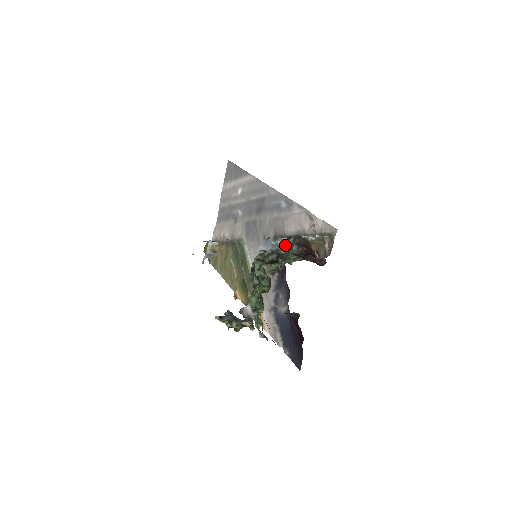
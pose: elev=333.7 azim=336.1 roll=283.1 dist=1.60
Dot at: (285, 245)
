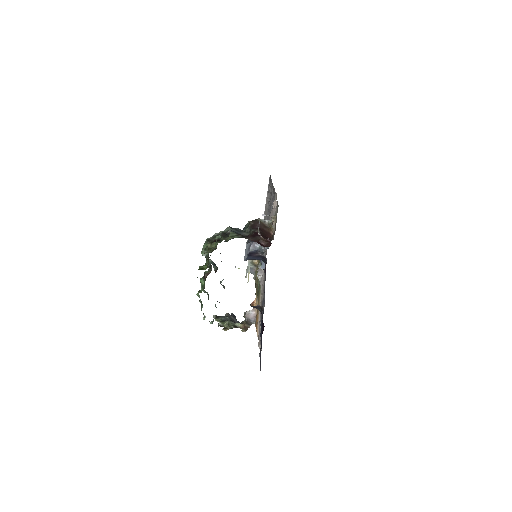
Dot at: (243, 229)
